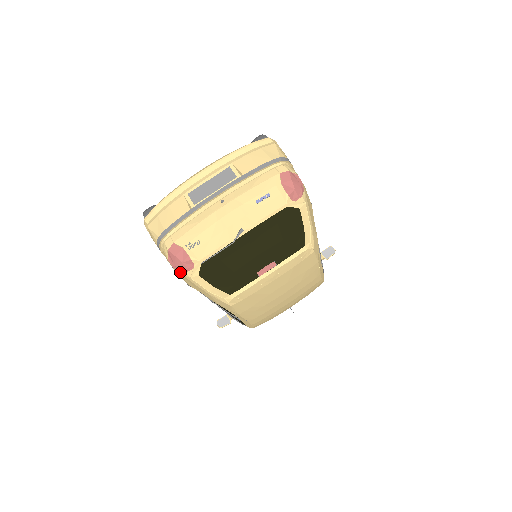
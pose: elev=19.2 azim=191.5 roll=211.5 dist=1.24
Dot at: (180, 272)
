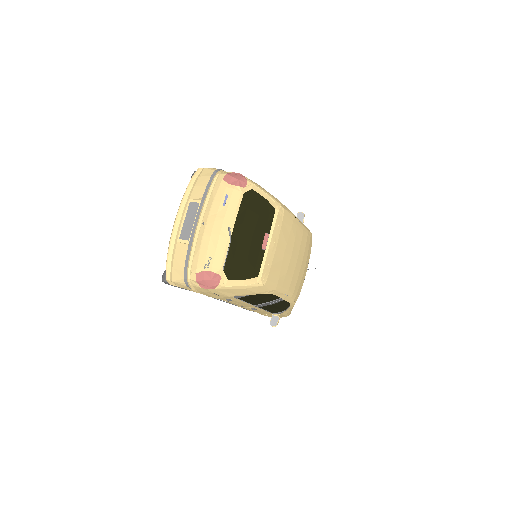
Dot at: (215, 288)
